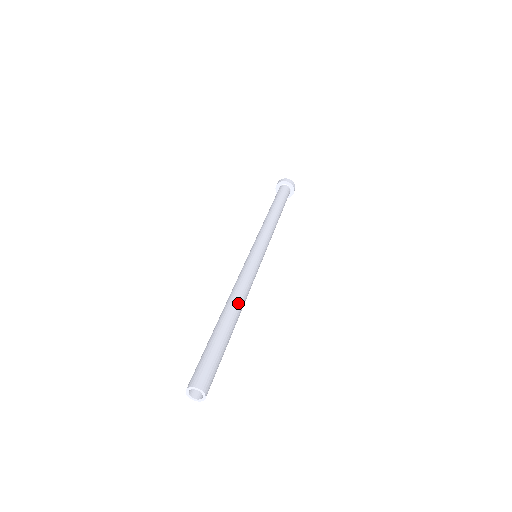
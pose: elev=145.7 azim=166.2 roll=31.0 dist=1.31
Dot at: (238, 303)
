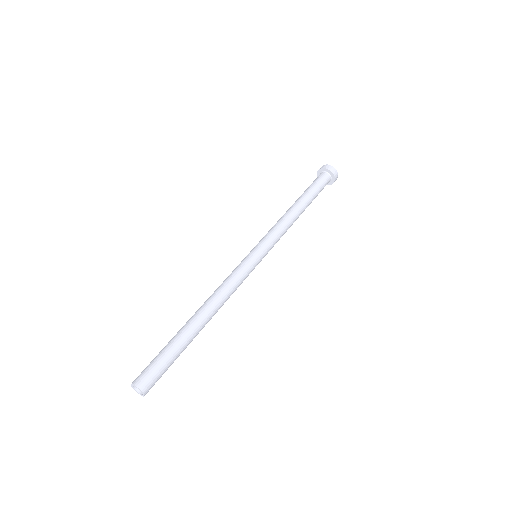
Dot at: (214, 312)
